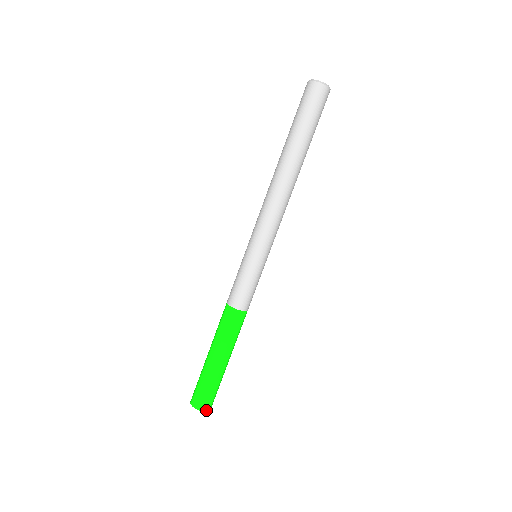
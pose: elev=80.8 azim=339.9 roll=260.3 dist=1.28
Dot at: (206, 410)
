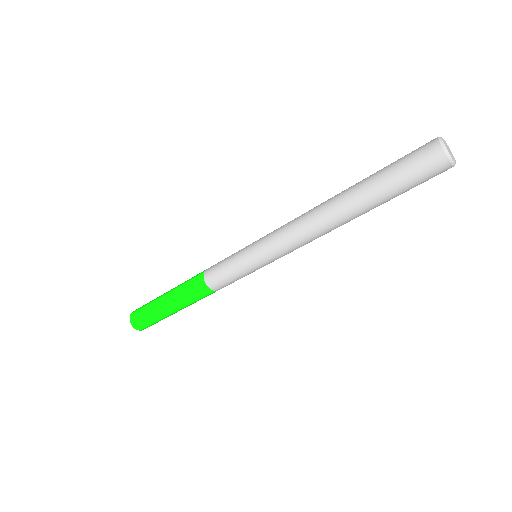
Dot at: occluded
